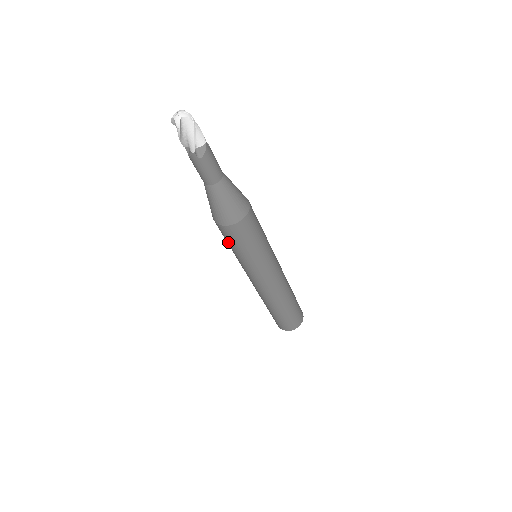
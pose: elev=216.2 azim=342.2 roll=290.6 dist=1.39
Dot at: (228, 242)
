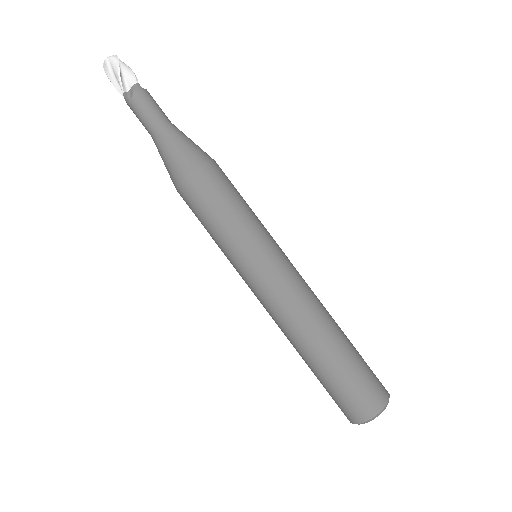
Dot at: (200, 221)
